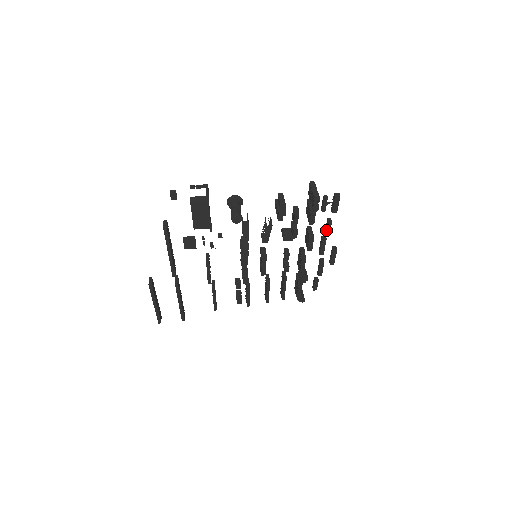
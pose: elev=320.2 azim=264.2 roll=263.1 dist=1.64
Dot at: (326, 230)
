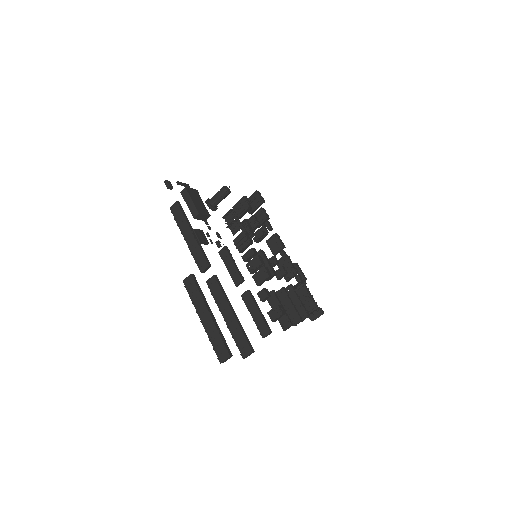
Dot at: occluded
